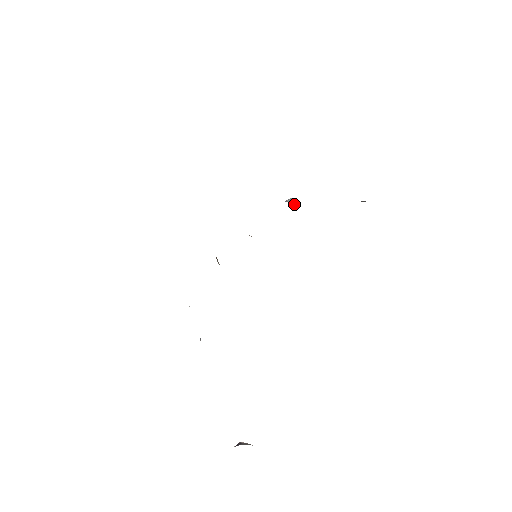
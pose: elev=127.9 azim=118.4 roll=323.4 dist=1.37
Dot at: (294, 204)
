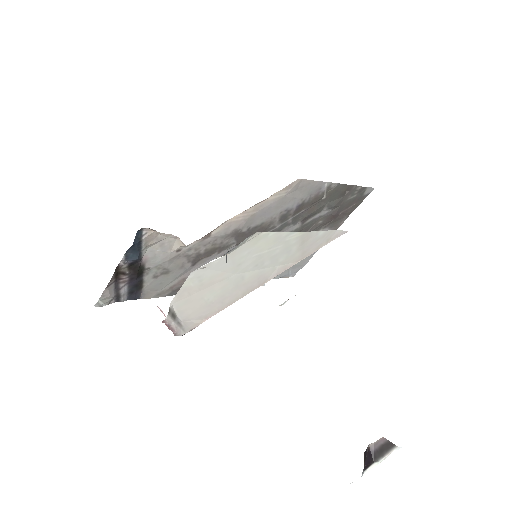
Dot at: occluded
